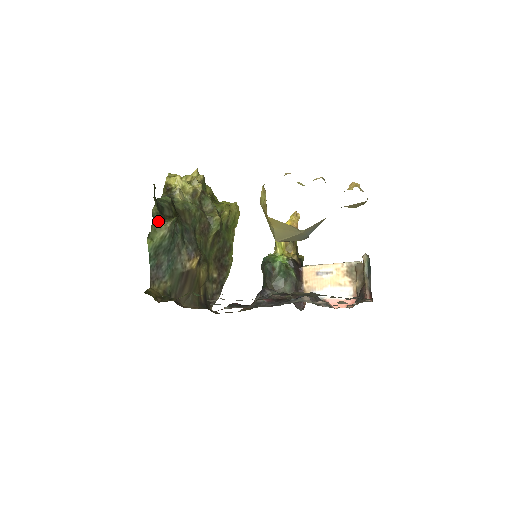
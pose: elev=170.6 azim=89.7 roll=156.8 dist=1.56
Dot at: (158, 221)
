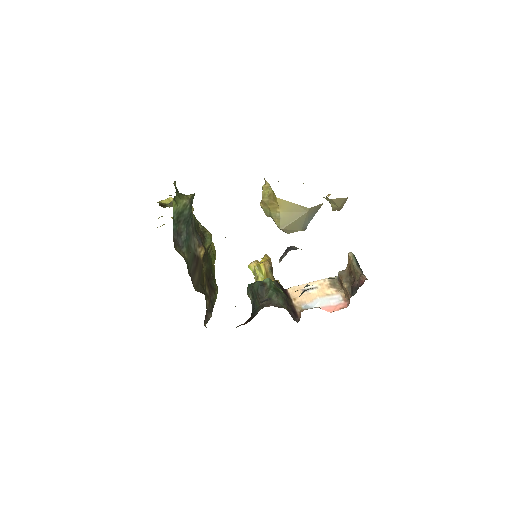
Dot at: (179, 193)
